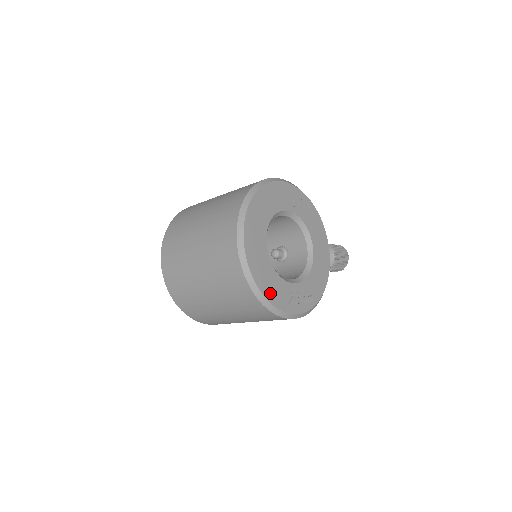
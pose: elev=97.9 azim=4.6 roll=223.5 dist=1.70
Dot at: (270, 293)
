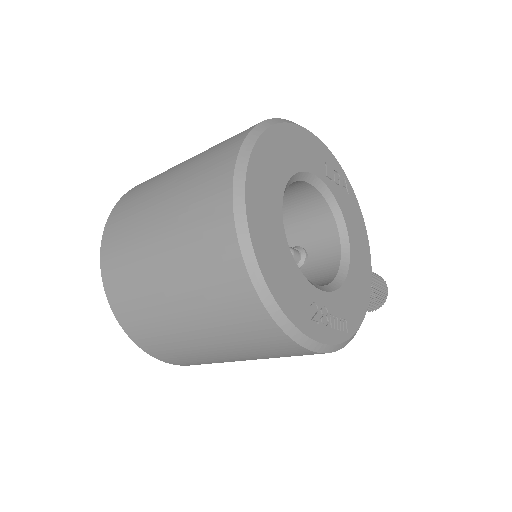
Dot at: (281, 291)
